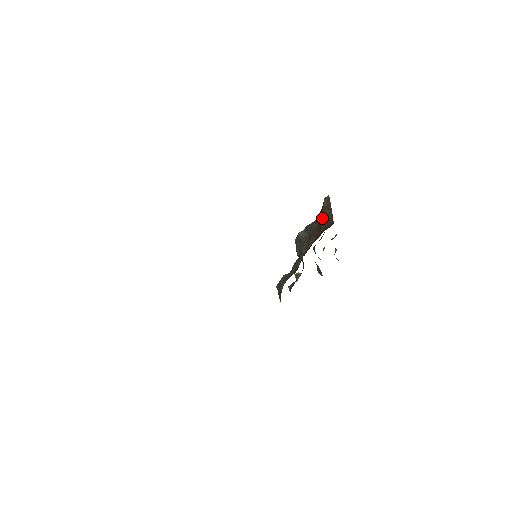
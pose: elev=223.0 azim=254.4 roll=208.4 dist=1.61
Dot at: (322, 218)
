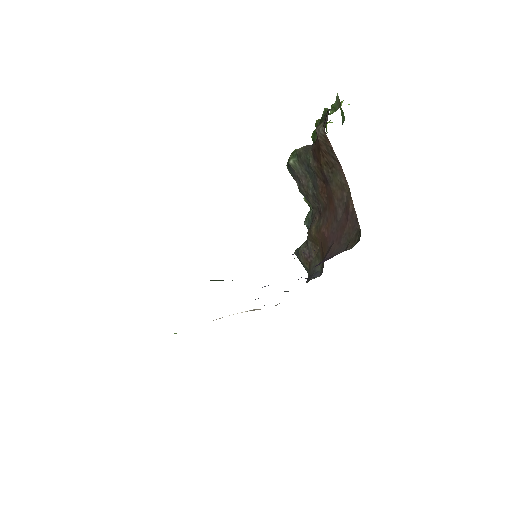
Dot at: (325, 168)
